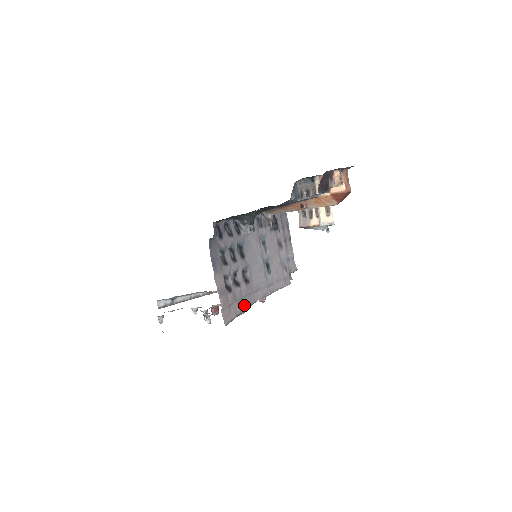
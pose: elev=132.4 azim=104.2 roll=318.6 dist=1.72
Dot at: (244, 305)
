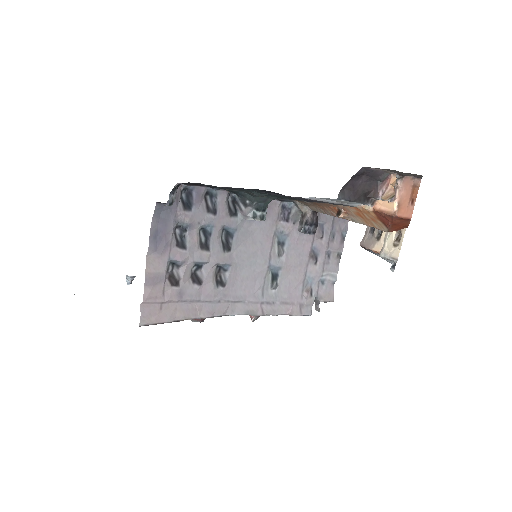
Dot at: (198, 312)
